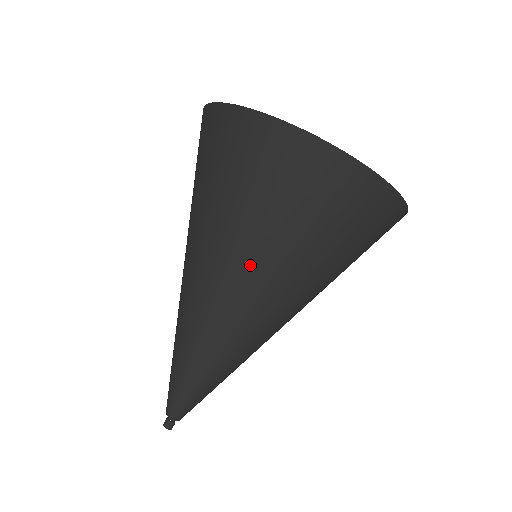
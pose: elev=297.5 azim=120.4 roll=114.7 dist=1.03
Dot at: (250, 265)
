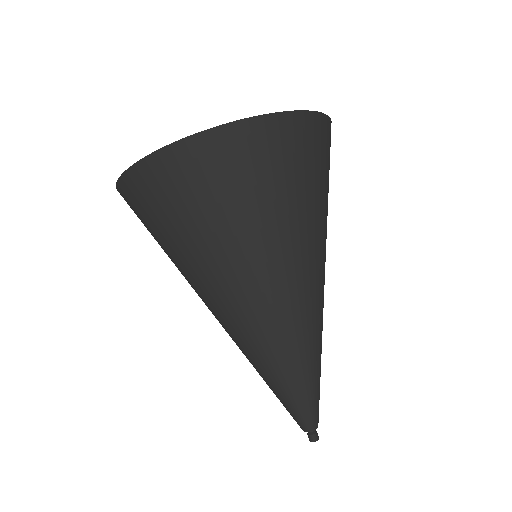
Dot at: (288, 255)
